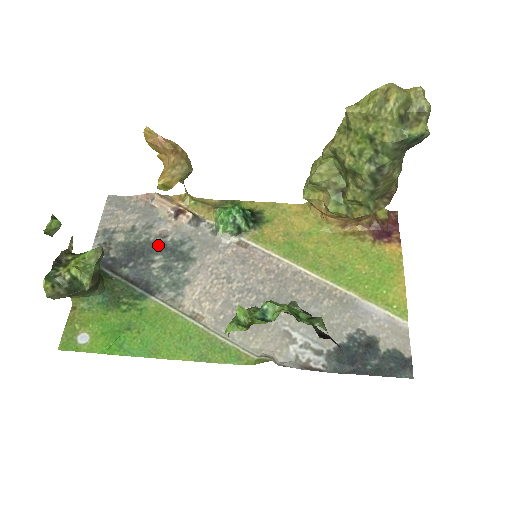
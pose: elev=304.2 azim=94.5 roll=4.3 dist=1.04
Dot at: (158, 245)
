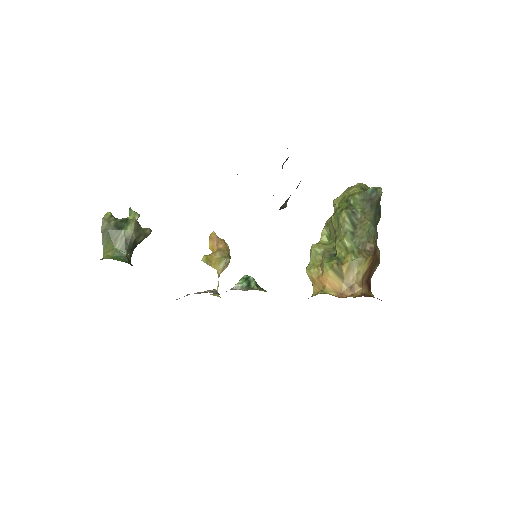
Dot at: occluded
